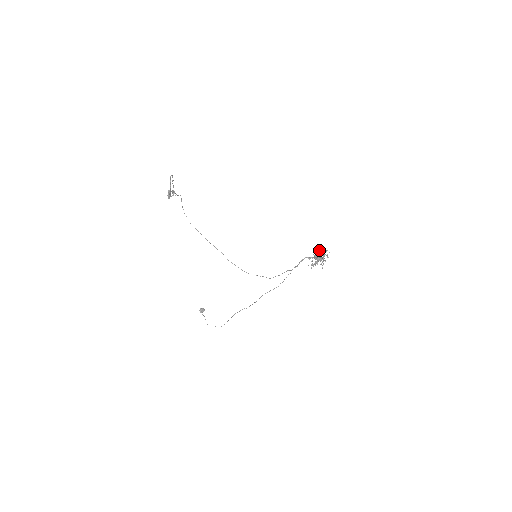
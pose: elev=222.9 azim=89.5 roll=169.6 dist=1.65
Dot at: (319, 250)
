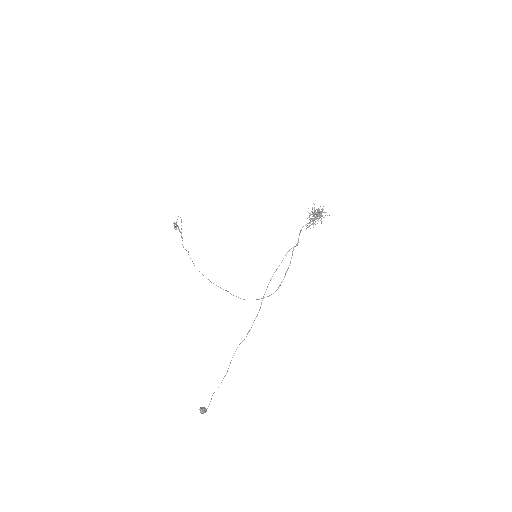
Dot at: (314, 211)
